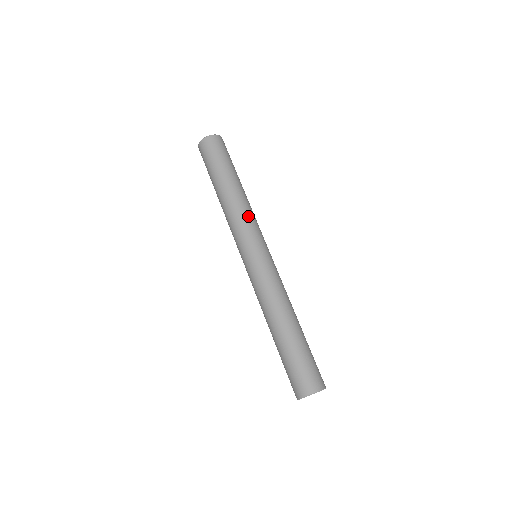
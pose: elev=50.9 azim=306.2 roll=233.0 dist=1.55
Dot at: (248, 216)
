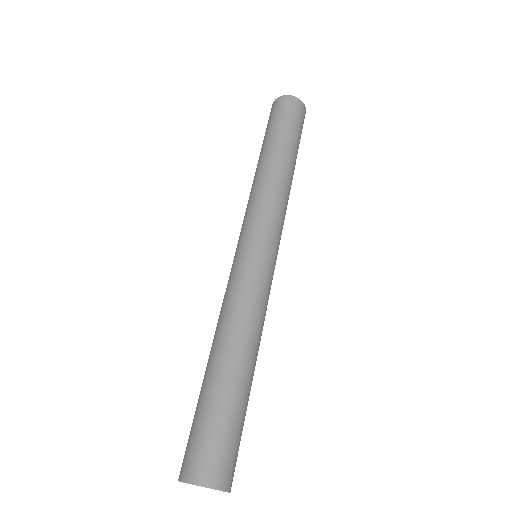
Dot at: (276, 201)
